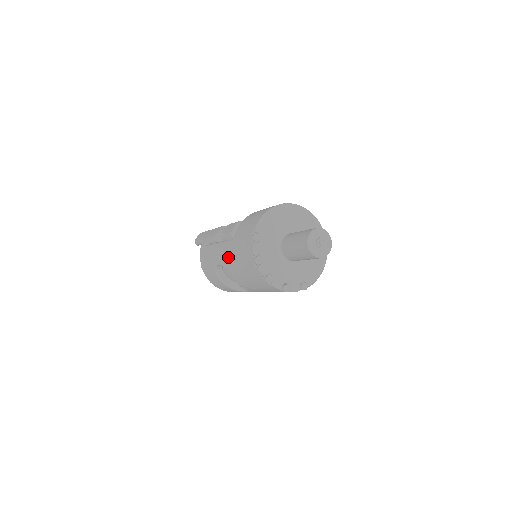
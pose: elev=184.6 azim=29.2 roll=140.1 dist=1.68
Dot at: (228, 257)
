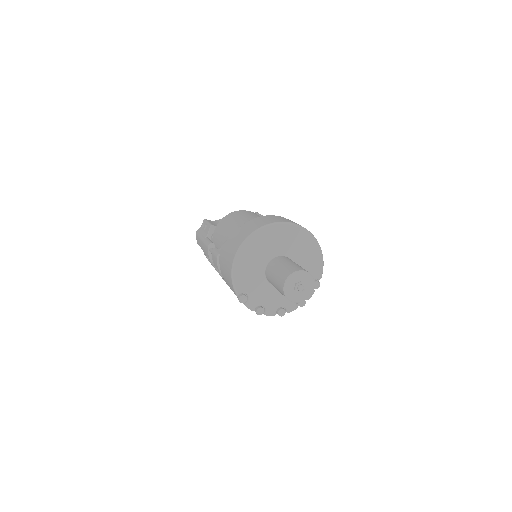
Dot at: occluded
